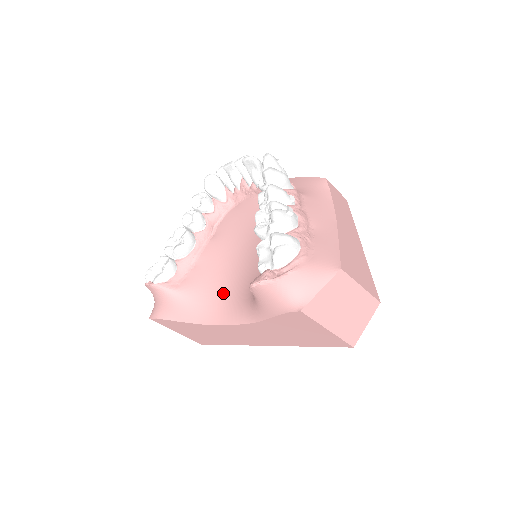
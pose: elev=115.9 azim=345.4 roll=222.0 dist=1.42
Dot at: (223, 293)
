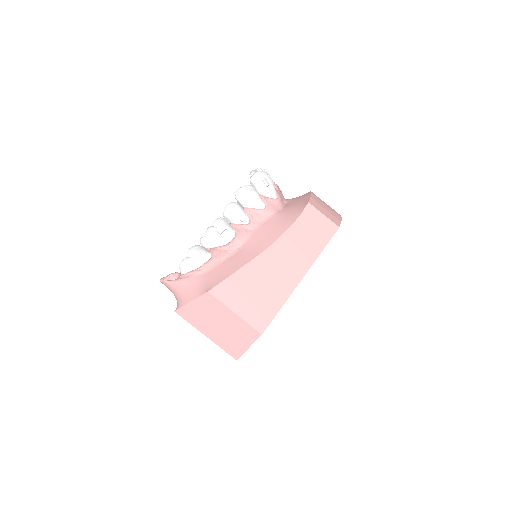
Dot at: occluded
